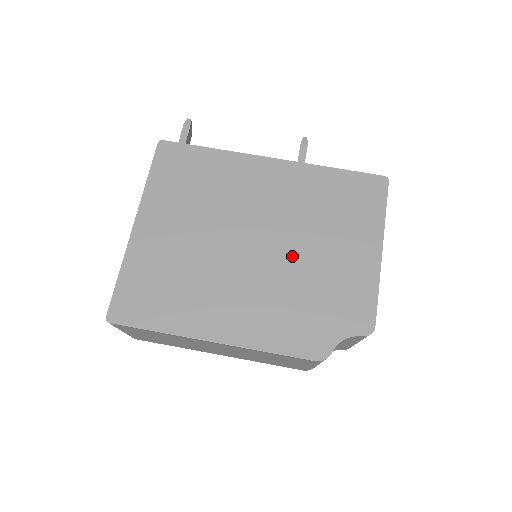
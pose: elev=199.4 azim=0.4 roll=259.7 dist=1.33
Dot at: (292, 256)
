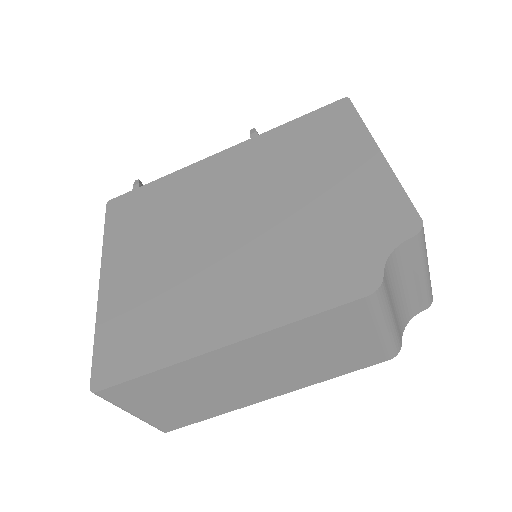
Dot at: (281, 212)
